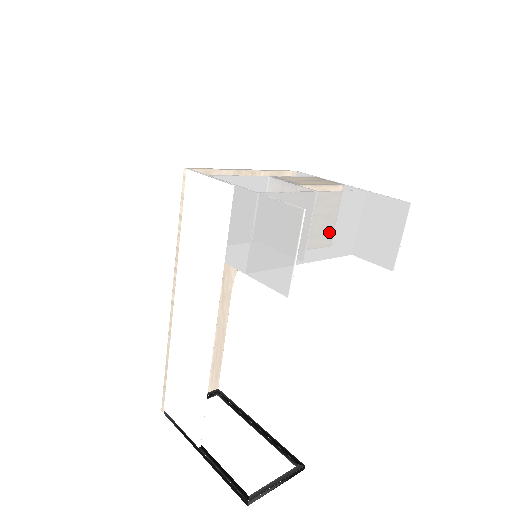
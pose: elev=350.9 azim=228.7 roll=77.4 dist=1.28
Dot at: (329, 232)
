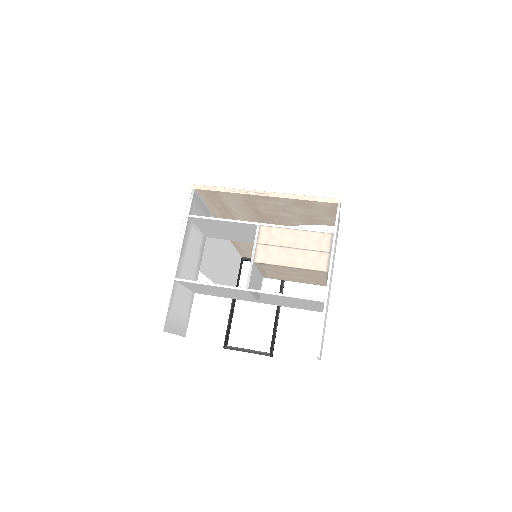
Dot at: (279, 301)
